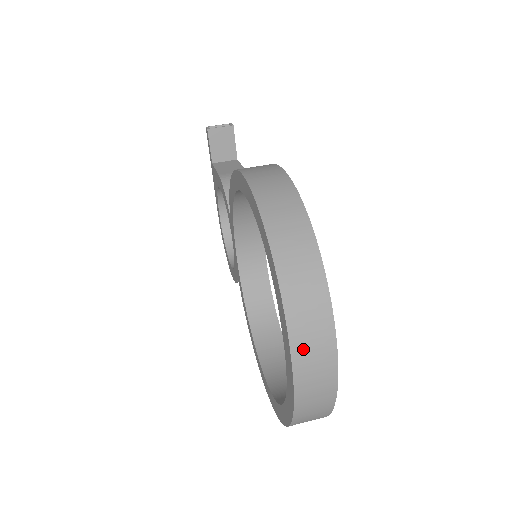
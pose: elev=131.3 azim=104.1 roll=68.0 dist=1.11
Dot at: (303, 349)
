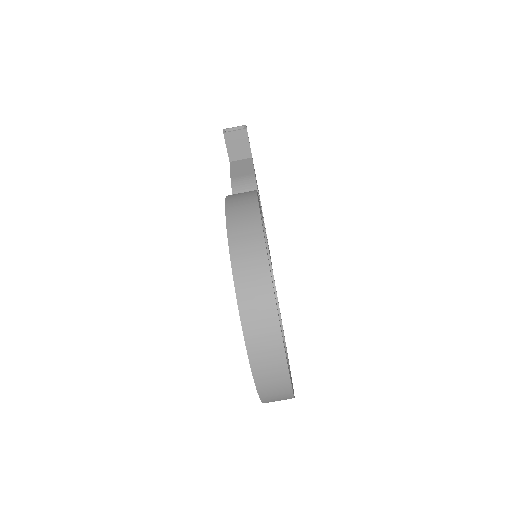
Dot at: (259, 358)
